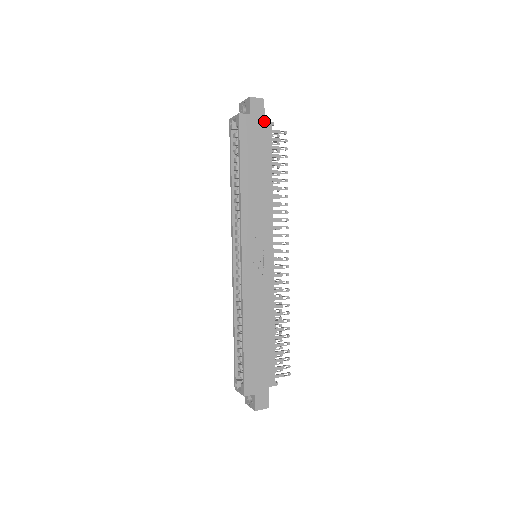
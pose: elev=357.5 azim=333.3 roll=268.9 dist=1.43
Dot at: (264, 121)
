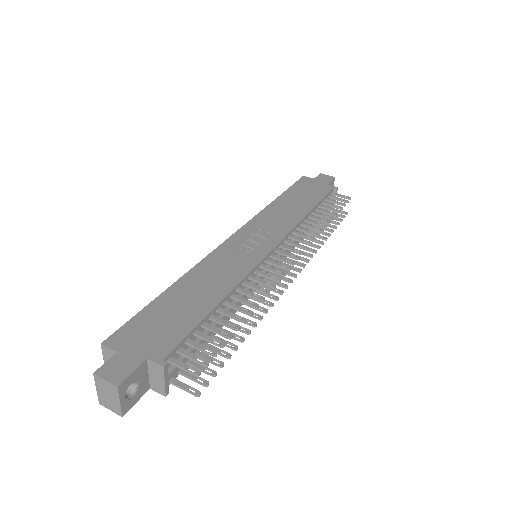
Dot at: (327, 184)
